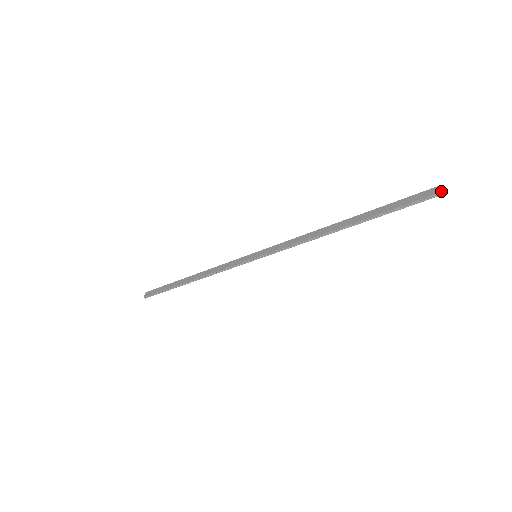
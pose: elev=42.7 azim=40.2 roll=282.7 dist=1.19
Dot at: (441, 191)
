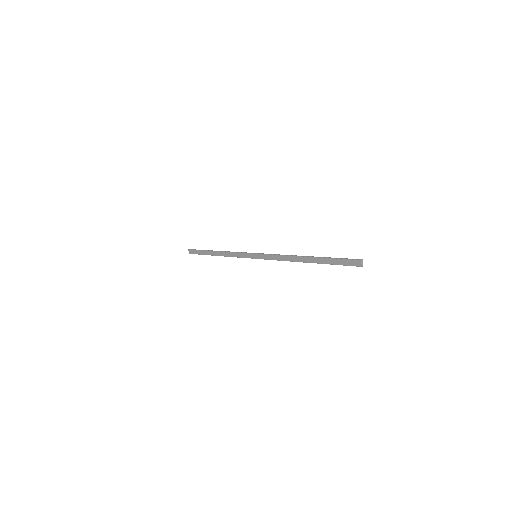
Dot at: (361, 266)
